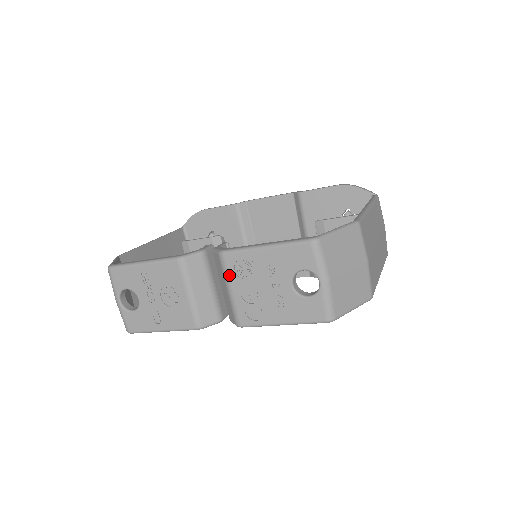
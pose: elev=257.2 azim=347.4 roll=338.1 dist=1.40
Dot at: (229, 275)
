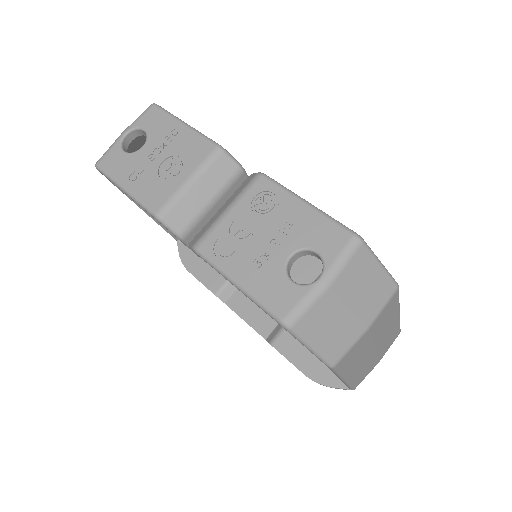
Dot at: (245, 196)
